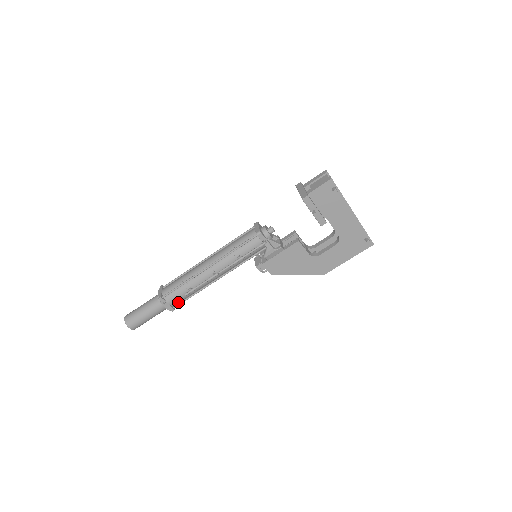
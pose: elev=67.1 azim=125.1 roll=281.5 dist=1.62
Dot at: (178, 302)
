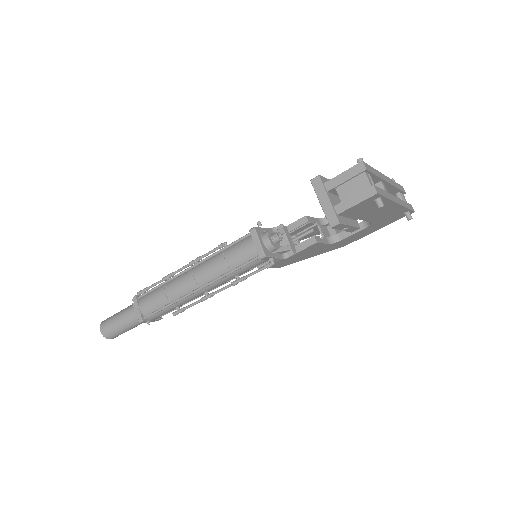
Dot at: occluded
